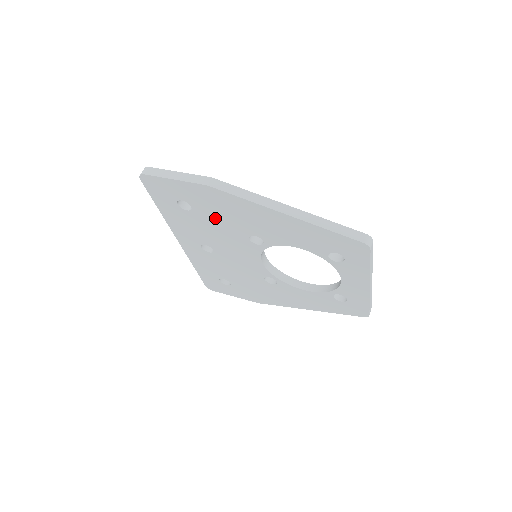
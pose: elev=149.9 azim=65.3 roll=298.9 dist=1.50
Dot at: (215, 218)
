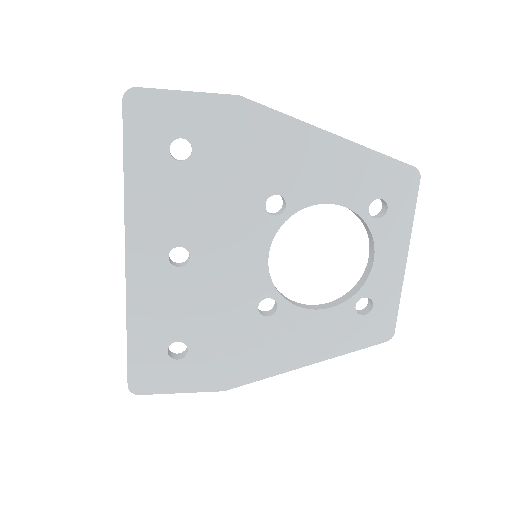
Dot at: (225, 169)
